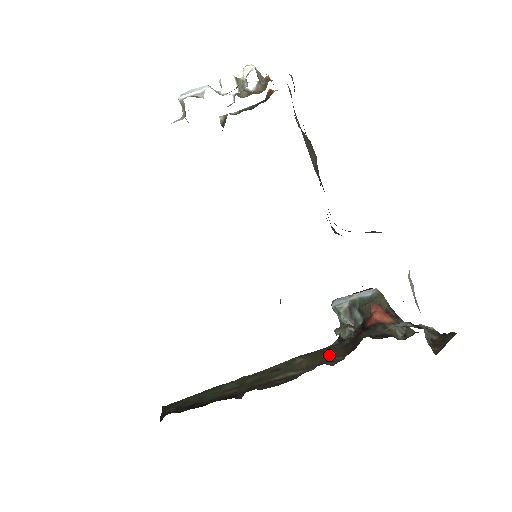
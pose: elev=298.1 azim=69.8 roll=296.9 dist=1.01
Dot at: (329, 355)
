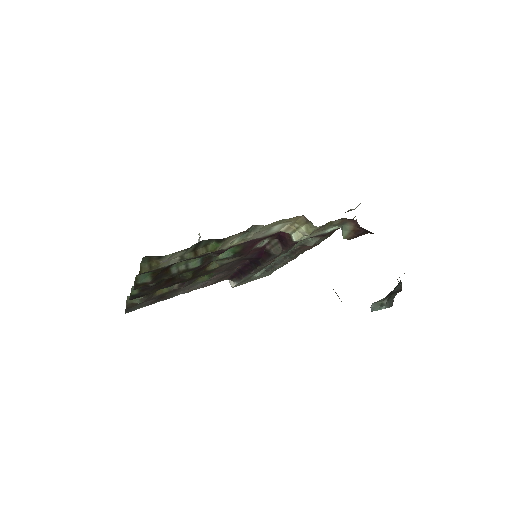
Dot at: occluded
